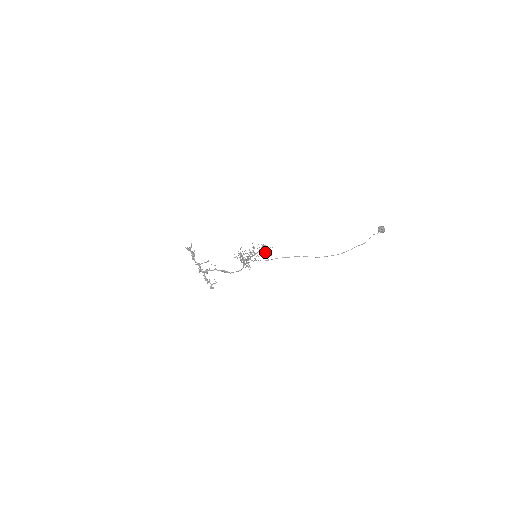
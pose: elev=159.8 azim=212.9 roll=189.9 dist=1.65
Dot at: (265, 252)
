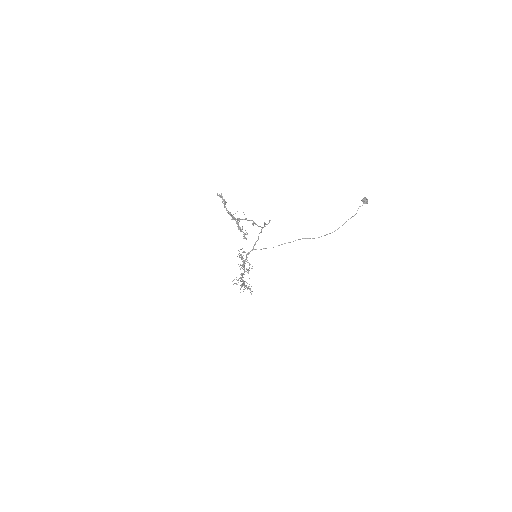
Dot at: (247, 287)
